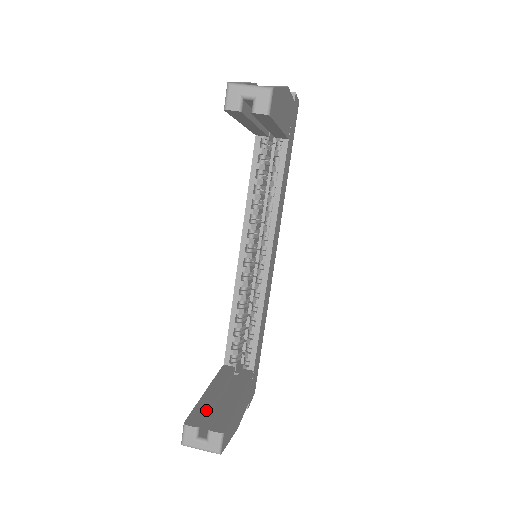
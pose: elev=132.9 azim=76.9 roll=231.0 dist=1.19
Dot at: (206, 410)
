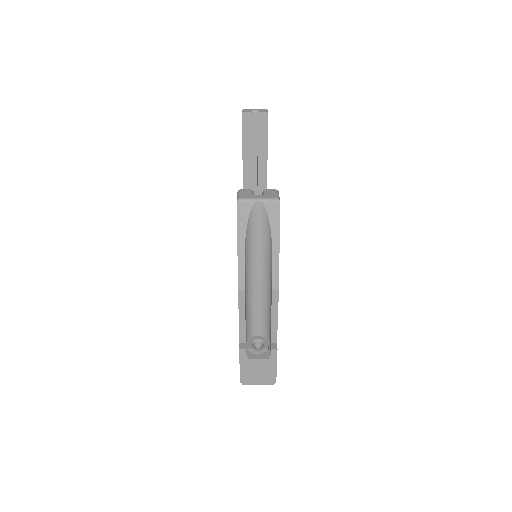
Dot at: occluded
